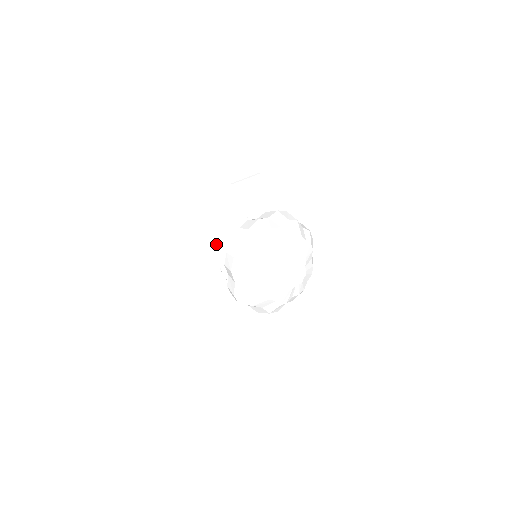
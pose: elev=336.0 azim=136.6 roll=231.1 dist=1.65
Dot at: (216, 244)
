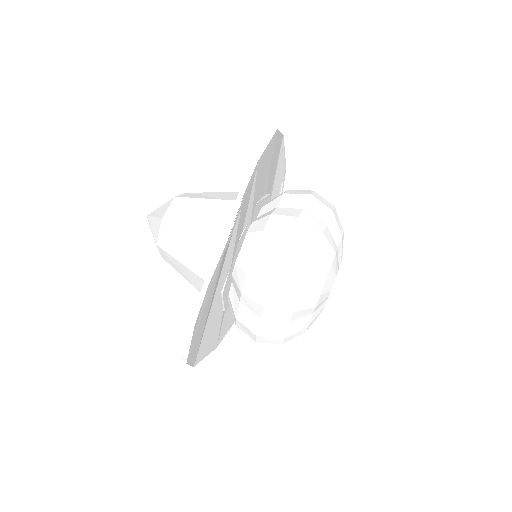
Dot at: (226, 260)
